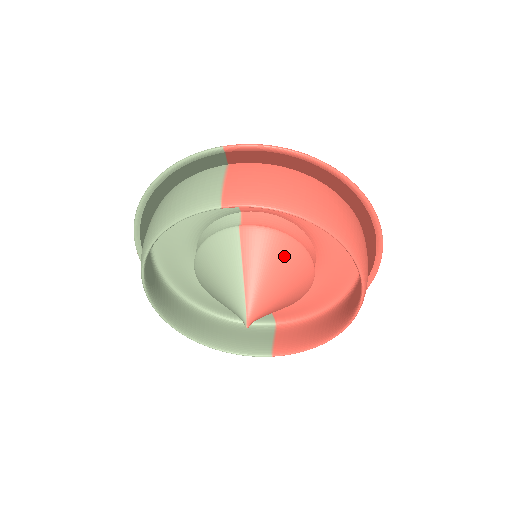
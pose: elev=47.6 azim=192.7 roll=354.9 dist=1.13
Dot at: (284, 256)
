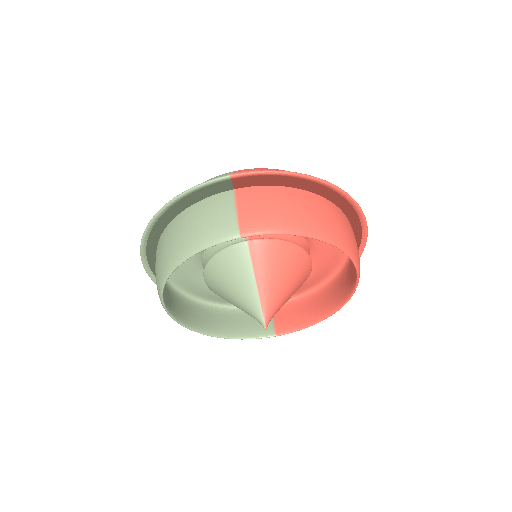
Dot at: (289, 262)
